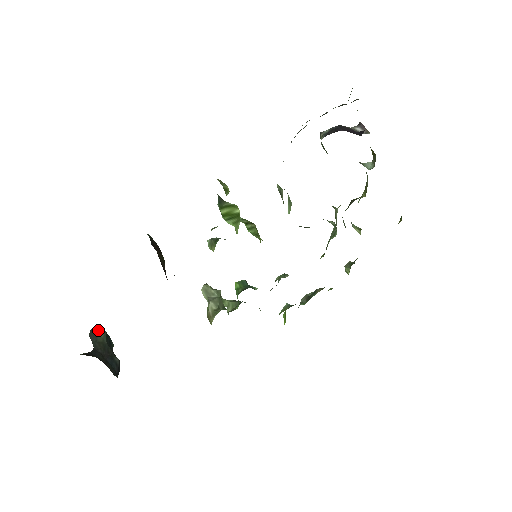
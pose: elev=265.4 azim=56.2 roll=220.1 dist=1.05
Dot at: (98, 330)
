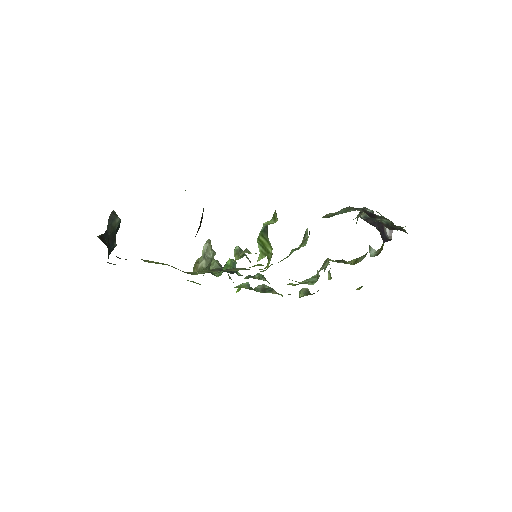
Dot at: (117, 216)
